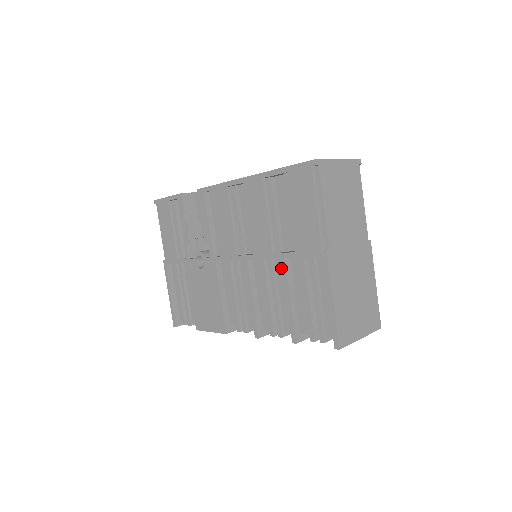
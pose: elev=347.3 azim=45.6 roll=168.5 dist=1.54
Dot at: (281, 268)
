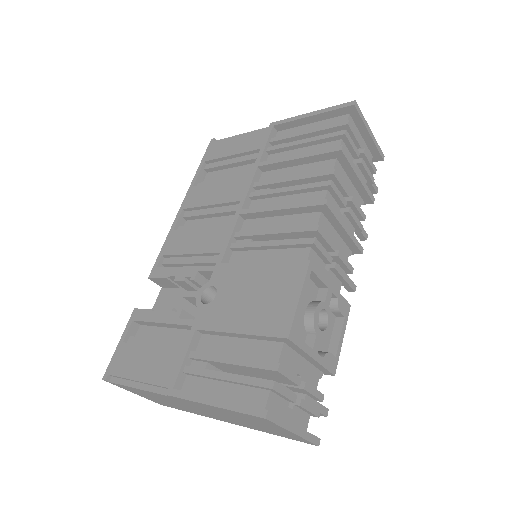
Dot at: (269, 178)
